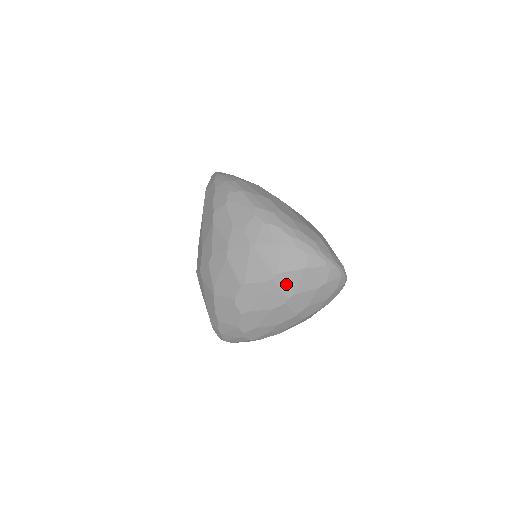
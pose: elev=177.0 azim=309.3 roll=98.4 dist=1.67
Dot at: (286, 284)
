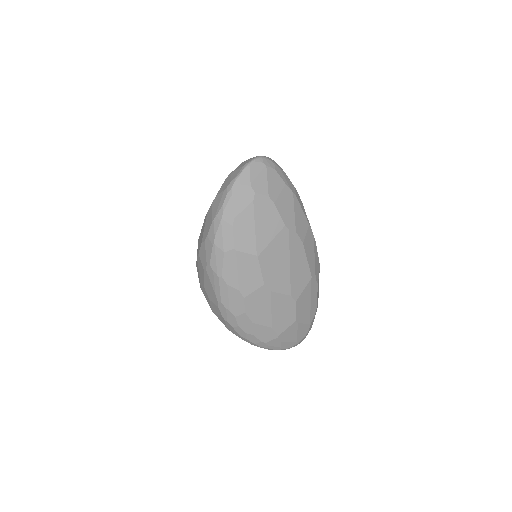
Dot at: occluded
